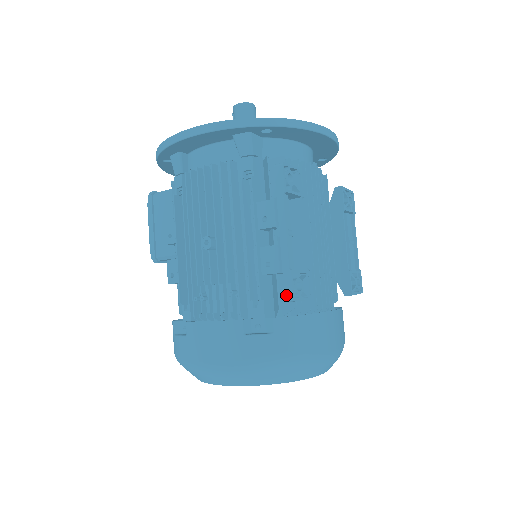
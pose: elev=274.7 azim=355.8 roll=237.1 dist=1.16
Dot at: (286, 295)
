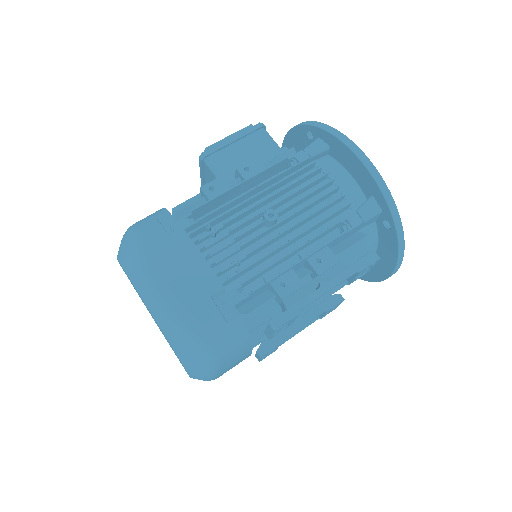
Dot at: (276, 320)
